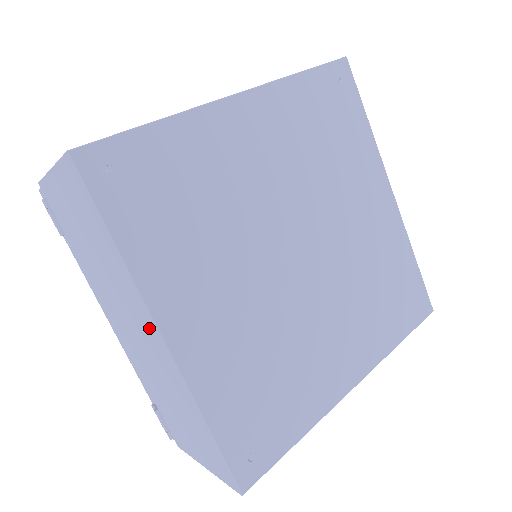
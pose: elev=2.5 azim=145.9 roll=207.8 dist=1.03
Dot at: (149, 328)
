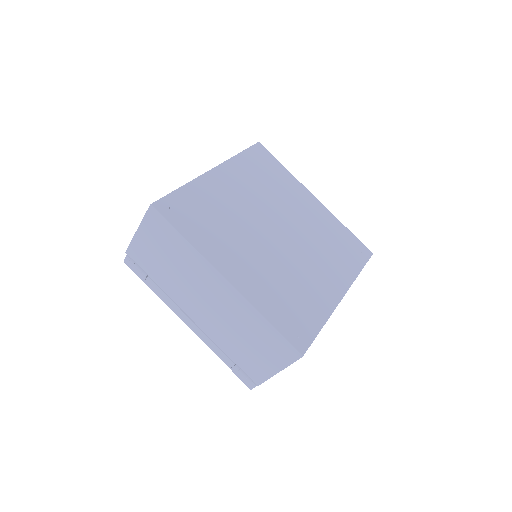
Dot at: (216, 281)
